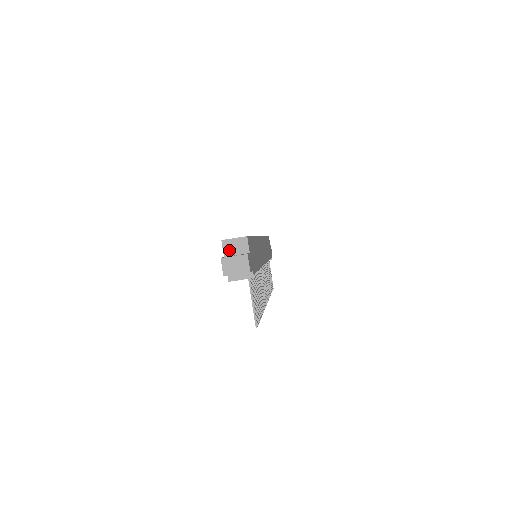
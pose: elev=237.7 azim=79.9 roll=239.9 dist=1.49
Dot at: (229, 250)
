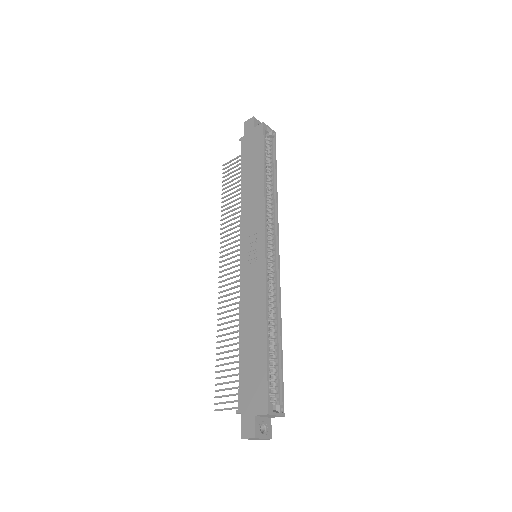
Dot at: (263, 416)
